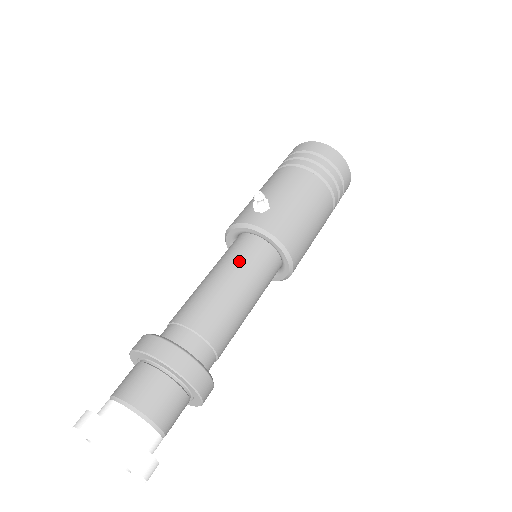
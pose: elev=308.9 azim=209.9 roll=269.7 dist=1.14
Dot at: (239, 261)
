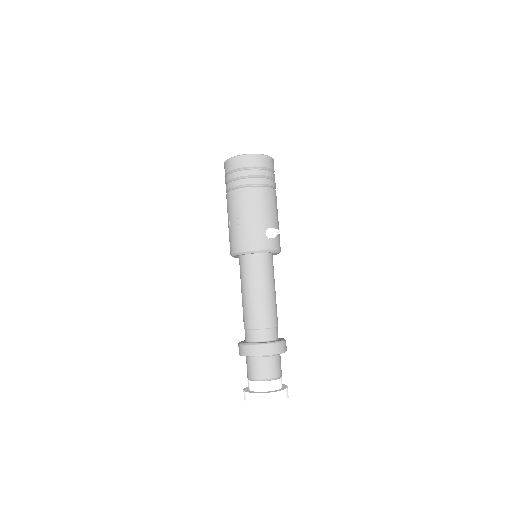
Dot at: (271, 274)
